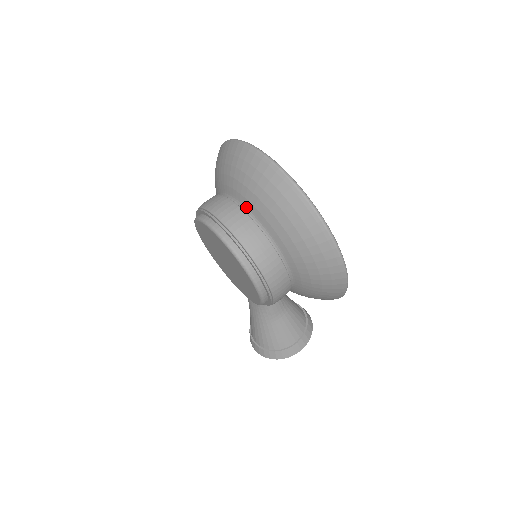
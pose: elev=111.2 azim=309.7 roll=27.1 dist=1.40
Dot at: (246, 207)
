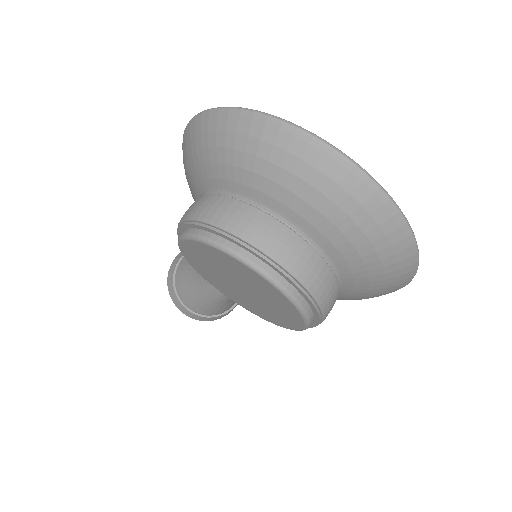
Dot at: (323, 250)
